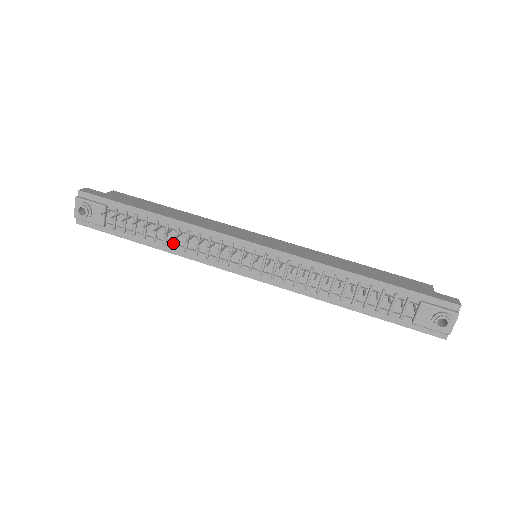
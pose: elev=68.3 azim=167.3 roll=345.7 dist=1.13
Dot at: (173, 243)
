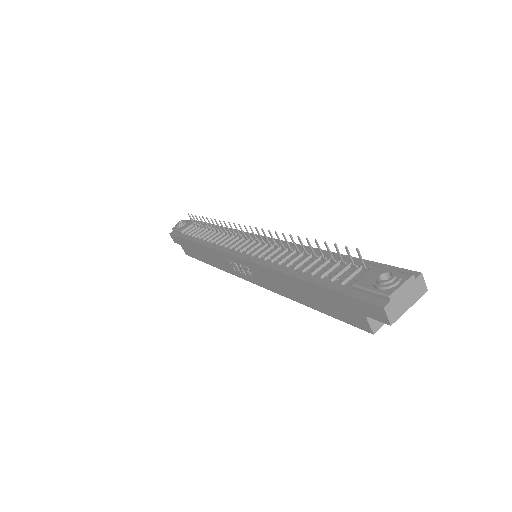
Dot at: occluded
